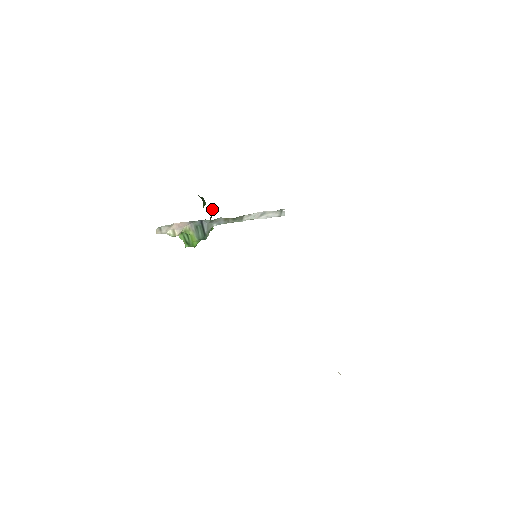
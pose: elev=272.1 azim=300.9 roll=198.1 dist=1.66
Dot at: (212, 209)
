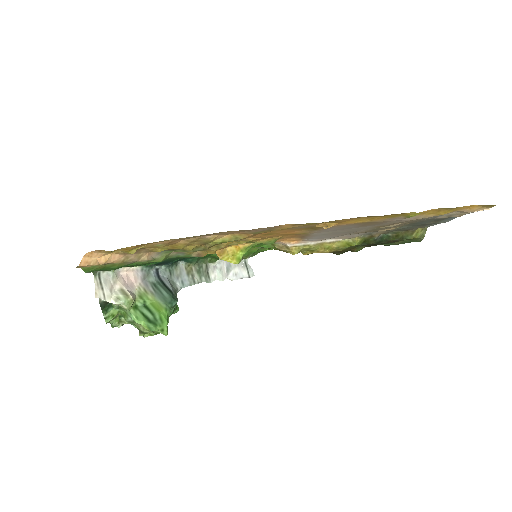
Dot at: occluded
